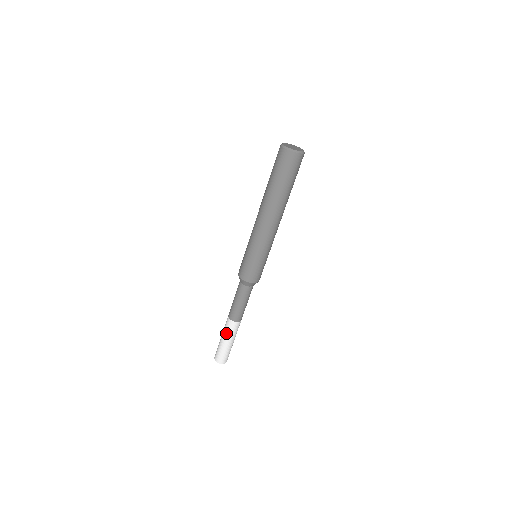
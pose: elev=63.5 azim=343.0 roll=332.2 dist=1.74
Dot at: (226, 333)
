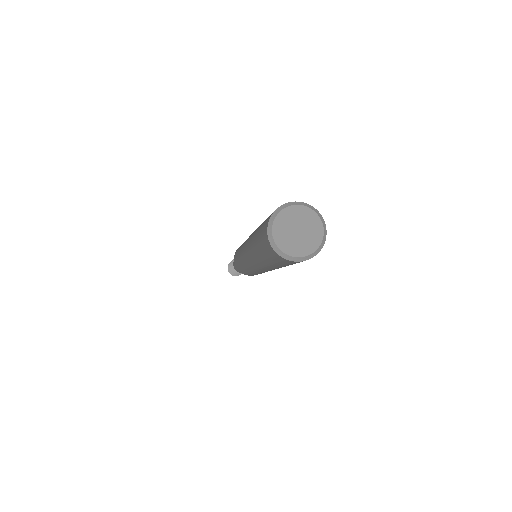
Dot at: (232, 269)
